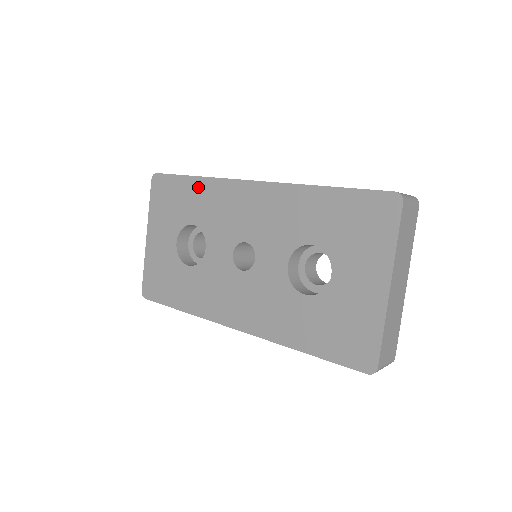
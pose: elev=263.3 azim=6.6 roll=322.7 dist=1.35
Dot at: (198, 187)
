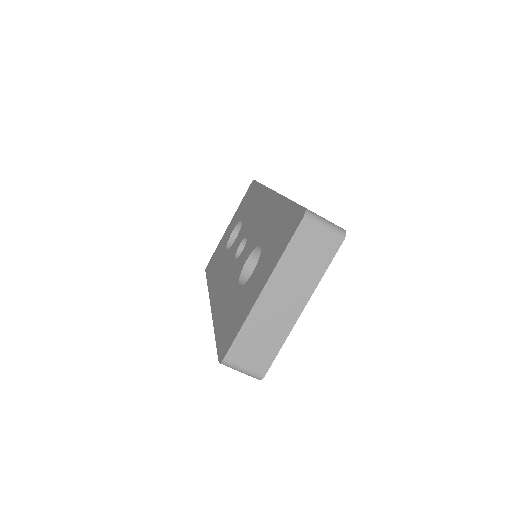
Dot at: (258, 192)
